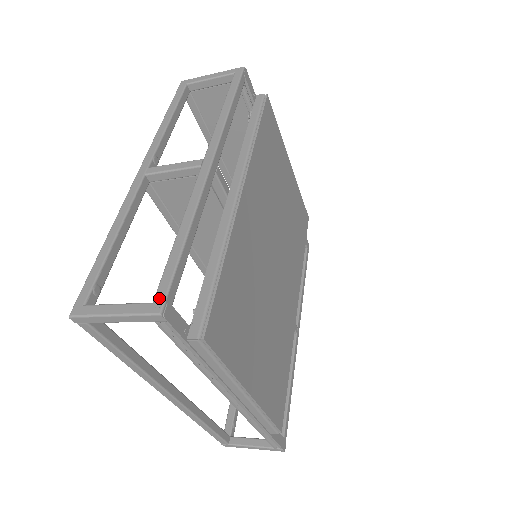
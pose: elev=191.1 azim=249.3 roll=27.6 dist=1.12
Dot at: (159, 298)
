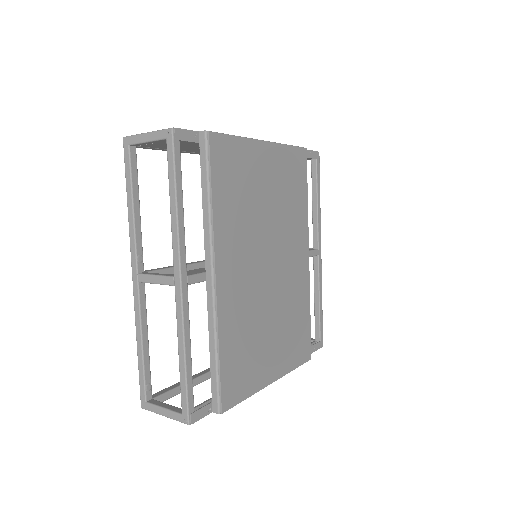
Dot at: (184, 413)
